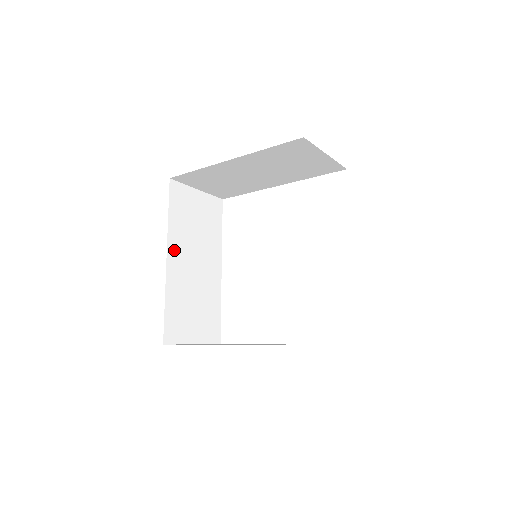
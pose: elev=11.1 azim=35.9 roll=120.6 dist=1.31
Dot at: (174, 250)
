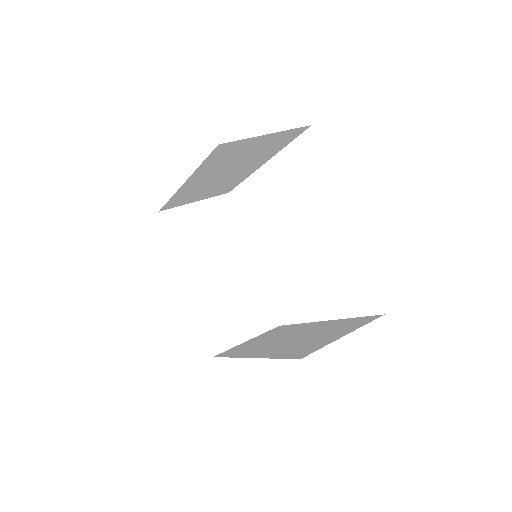
Dot at: (197, 178)
